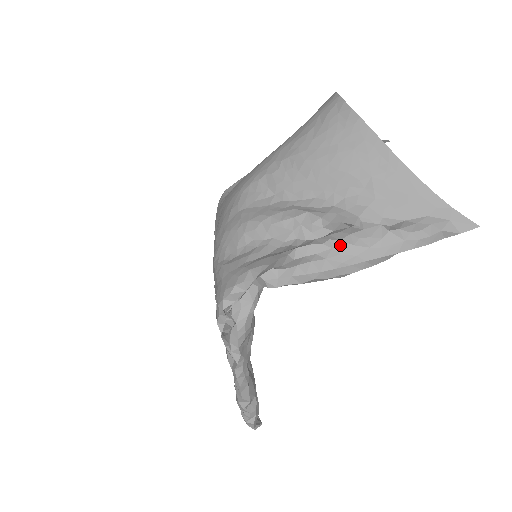
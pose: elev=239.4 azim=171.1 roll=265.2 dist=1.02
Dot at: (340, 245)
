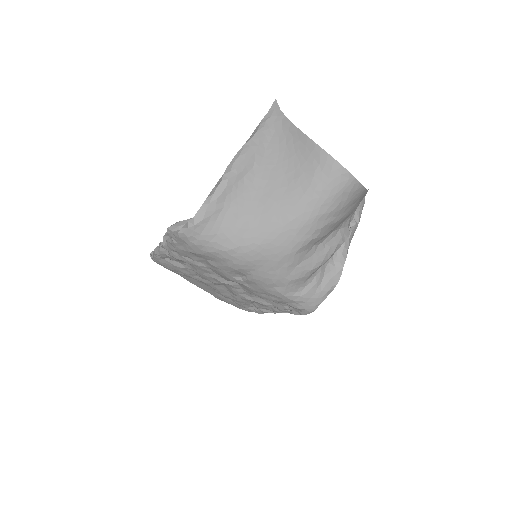
Dot at: occluded
